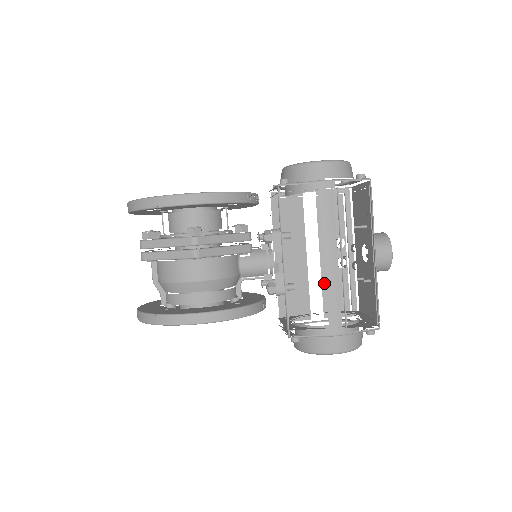
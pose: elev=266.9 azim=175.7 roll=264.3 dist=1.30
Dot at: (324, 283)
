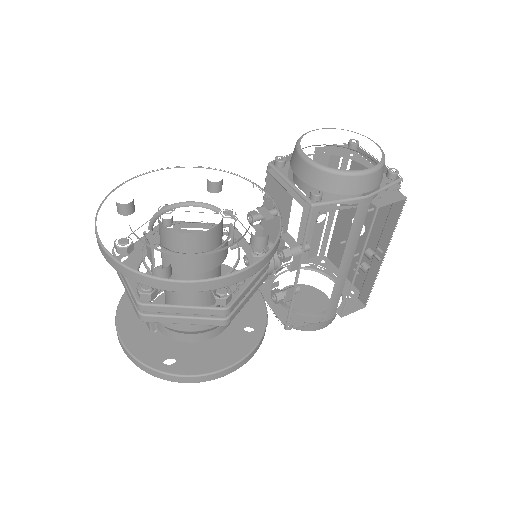
Dot at: (300, 238)
